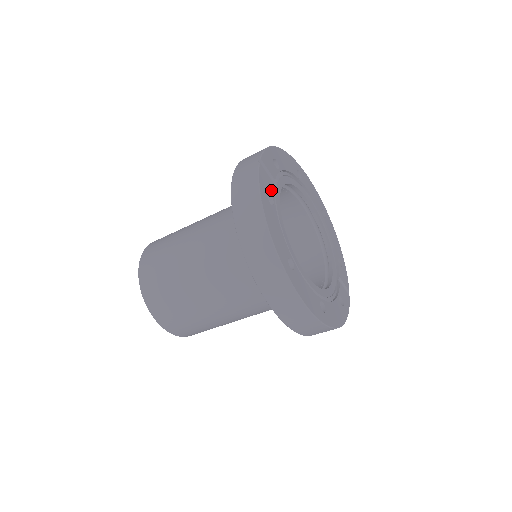
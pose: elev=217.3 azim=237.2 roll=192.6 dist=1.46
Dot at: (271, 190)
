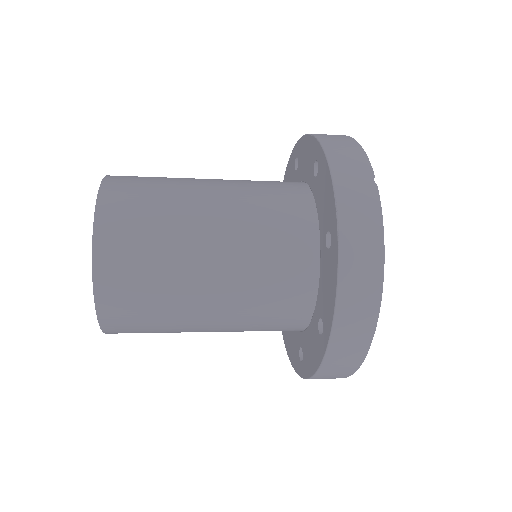
Dot at: occluded
